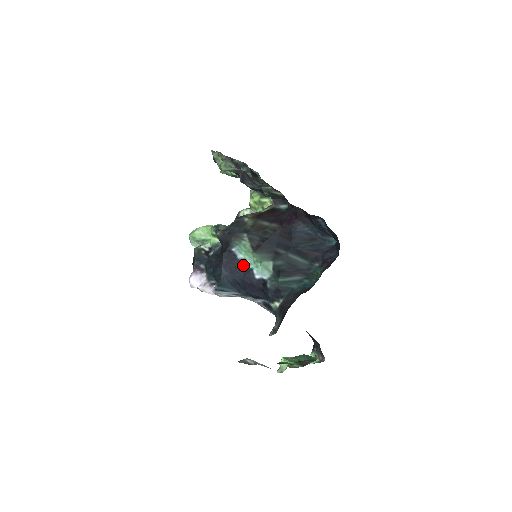
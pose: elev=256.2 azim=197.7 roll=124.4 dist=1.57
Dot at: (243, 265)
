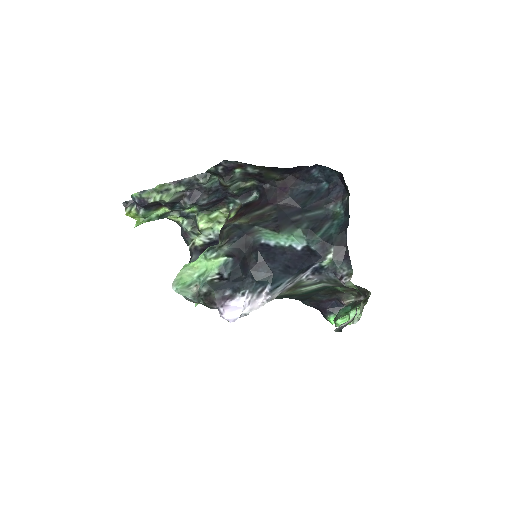
Dot at: (280, 248)
